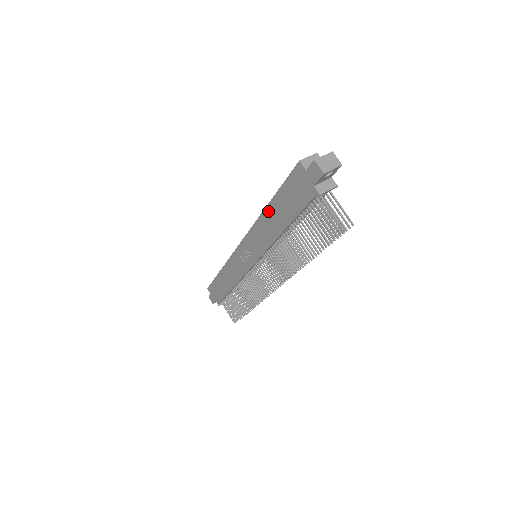
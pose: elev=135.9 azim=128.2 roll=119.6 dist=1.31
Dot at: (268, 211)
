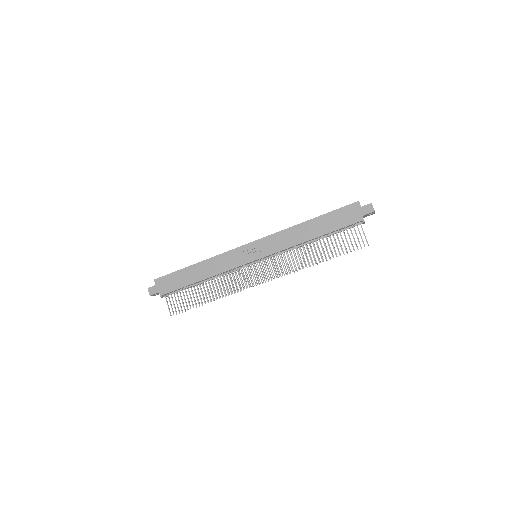
Dot at: (307, 224)
